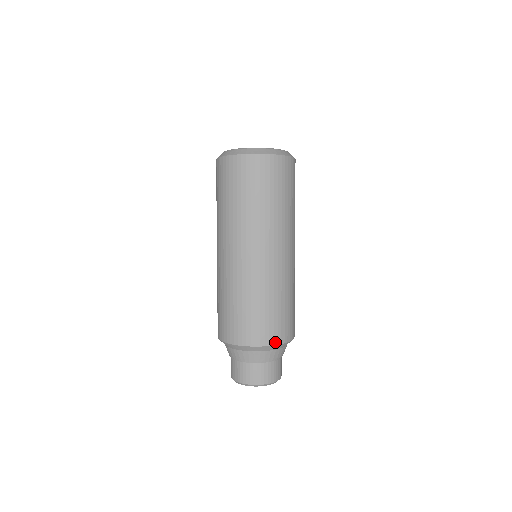
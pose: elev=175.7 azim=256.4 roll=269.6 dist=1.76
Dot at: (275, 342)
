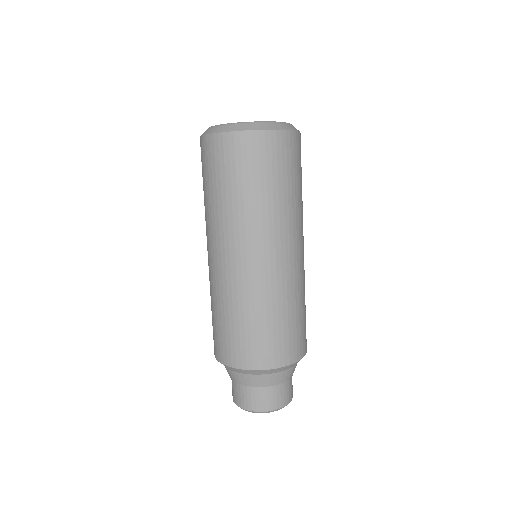
Dot at: (295, 359)
